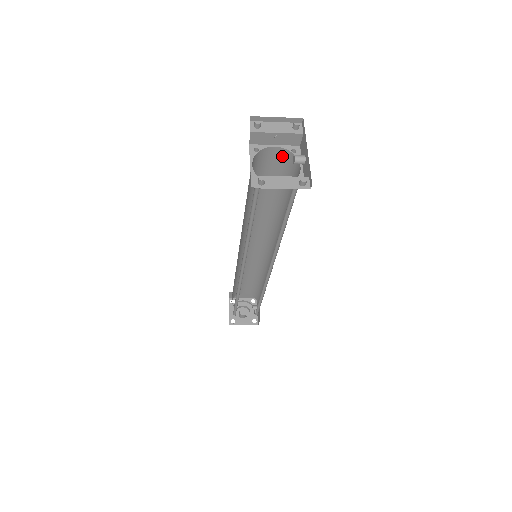
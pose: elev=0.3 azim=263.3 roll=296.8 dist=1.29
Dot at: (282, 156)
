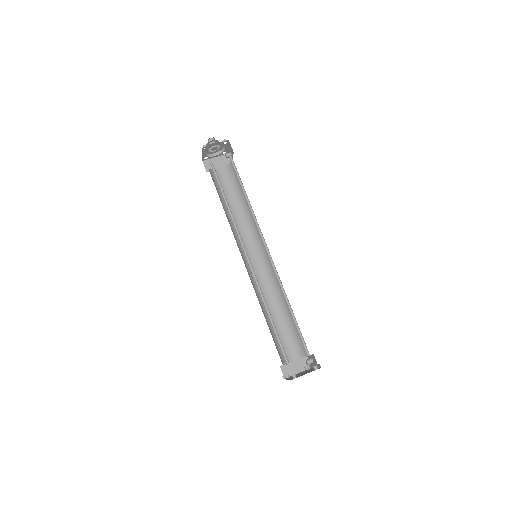
Dot at: occluded
